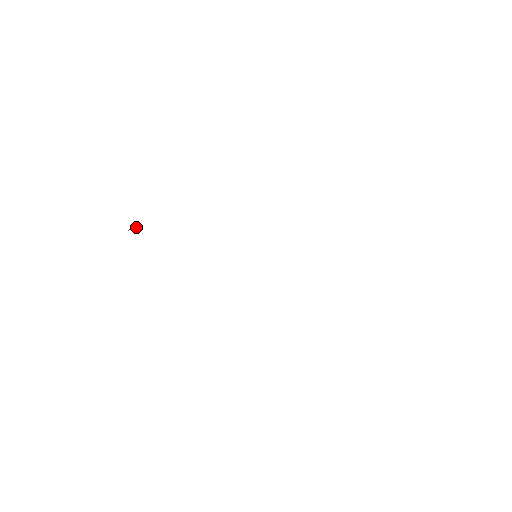
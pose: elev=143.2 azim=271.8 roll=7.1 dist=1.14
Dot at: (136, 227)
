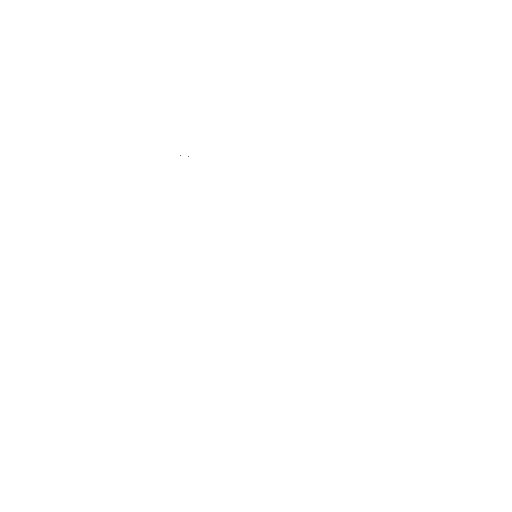
Dot at: occluded
